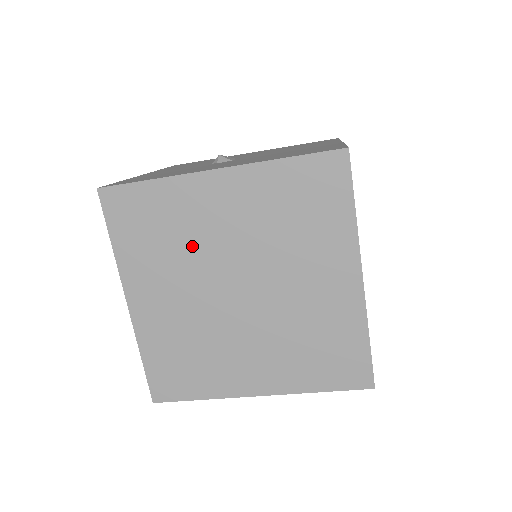
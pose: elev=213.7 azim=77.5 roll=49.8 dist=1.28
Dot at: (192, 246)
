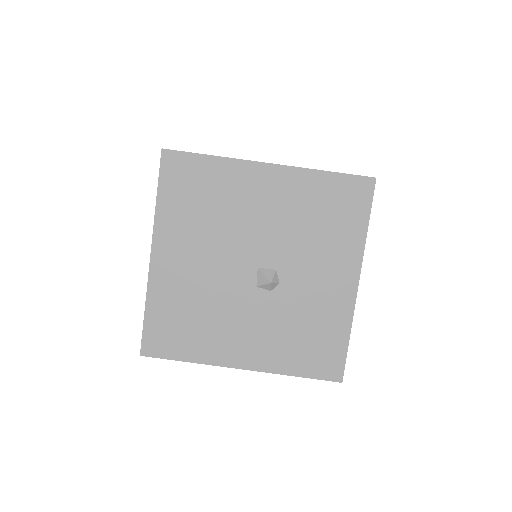
Dot at: occluded
